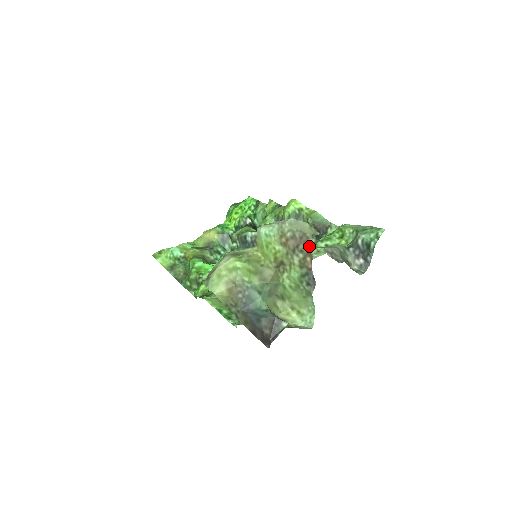
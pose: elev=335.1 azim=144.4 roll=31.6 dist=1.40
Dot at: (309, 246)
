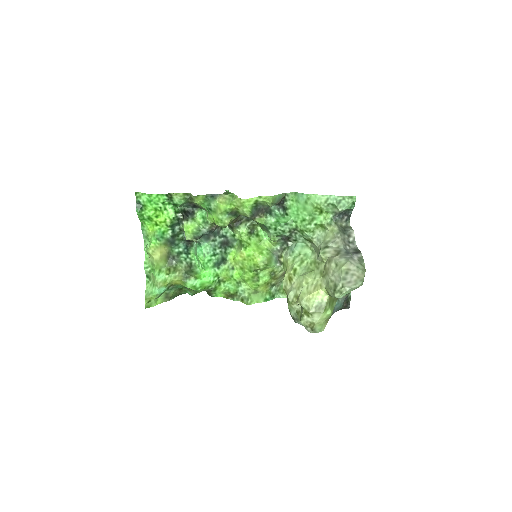
Dot at: occluded
